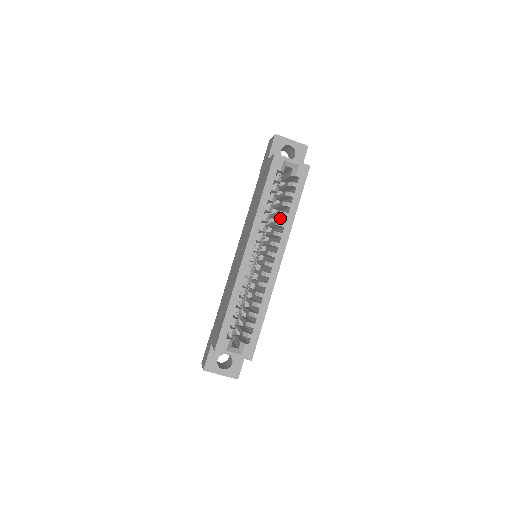
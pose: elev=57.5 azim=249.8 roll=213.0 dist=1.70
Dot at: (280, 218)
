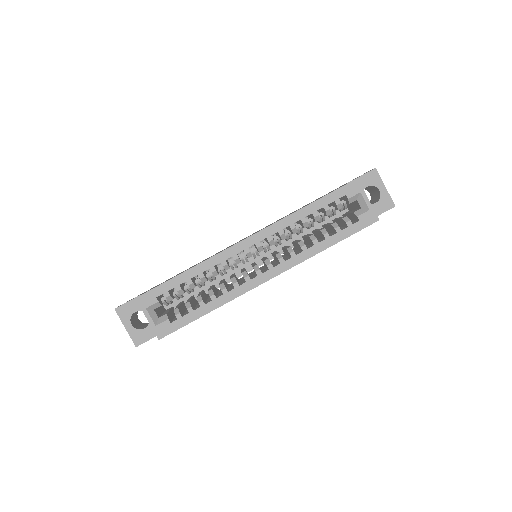
Dot at: (309, 243)
